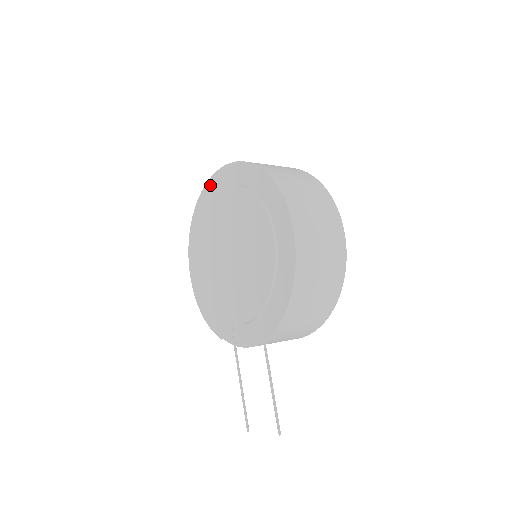
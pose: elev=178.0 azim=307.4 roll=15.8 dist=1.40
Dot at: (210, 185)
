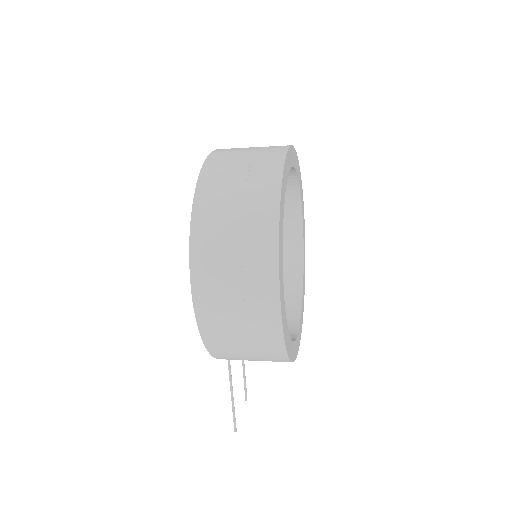
Dot at: occluded
